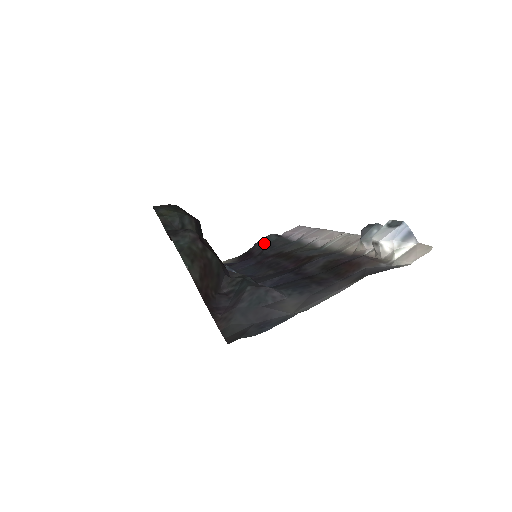
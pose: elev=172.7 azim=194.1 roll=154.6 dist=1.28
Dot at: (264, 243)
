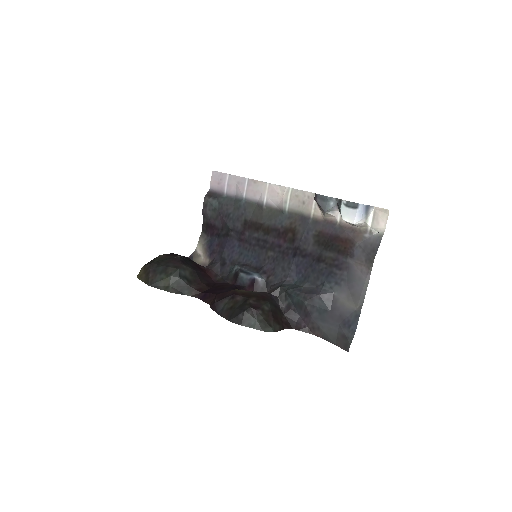
Dot at: (213, 212)
